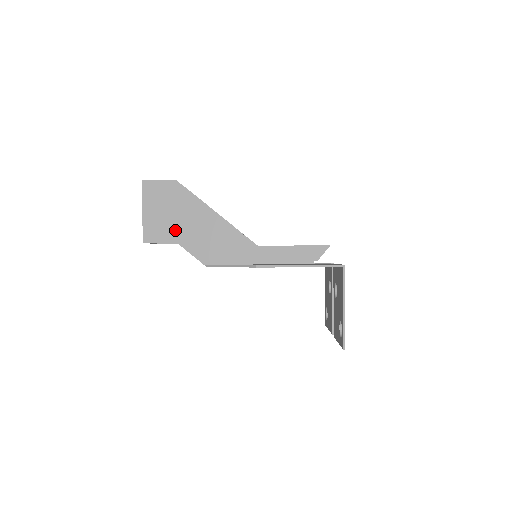
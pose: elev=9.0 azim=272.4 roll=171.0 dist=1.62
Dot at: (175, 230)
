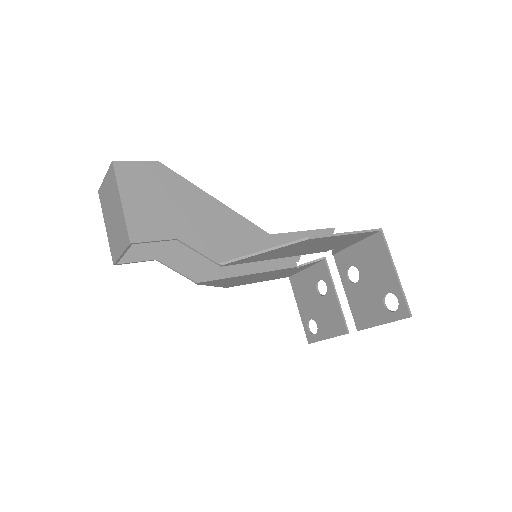
Dot at: (171, 223)
